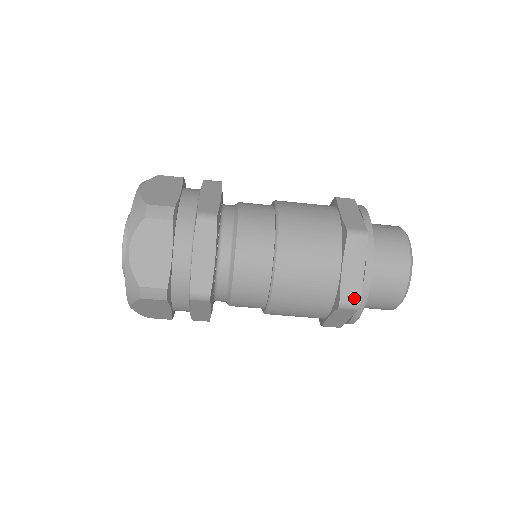
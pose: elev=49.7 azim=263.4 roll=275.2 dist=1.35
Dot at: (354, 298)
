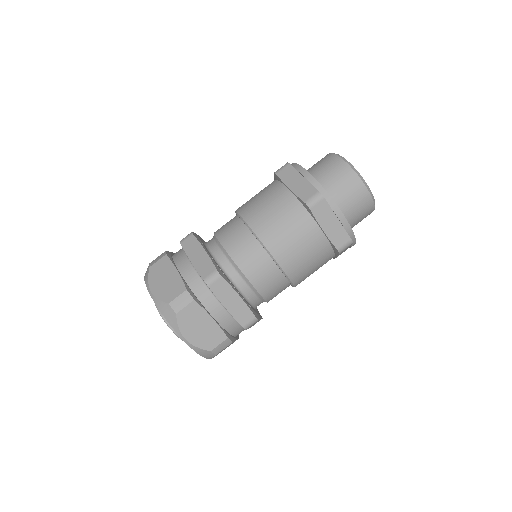
Dot at: (312, 193)
